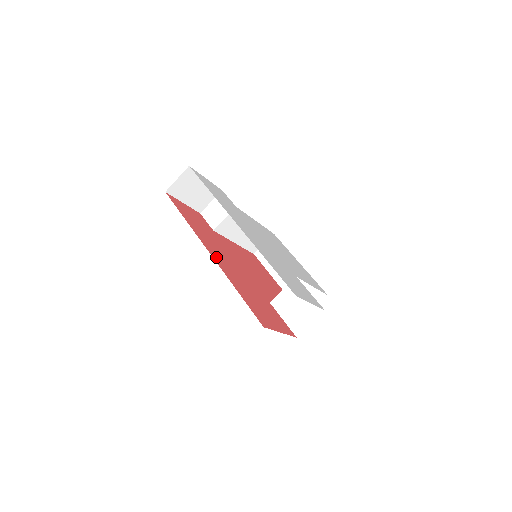
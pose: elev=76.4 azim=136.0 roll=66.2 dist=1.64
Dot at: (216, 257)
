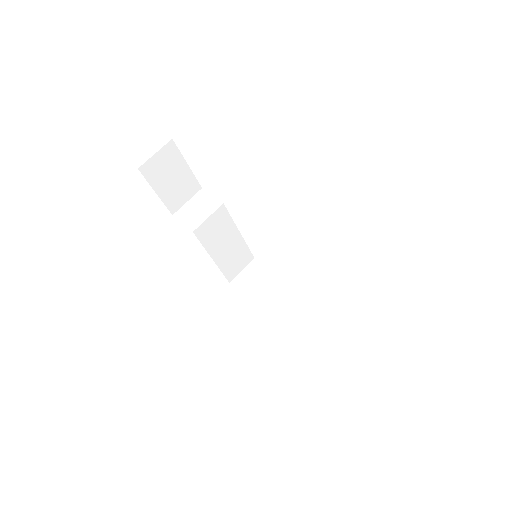
Dot at: occluded
